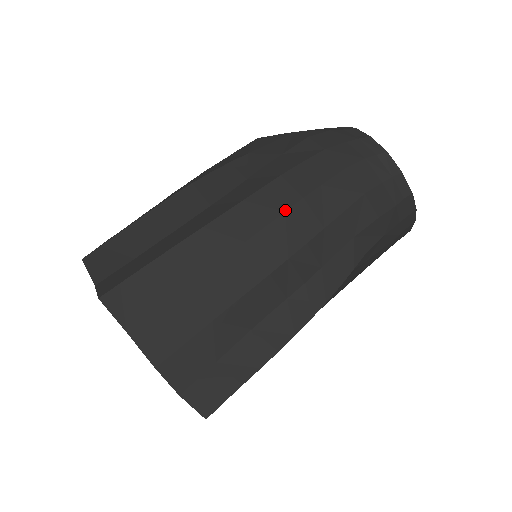
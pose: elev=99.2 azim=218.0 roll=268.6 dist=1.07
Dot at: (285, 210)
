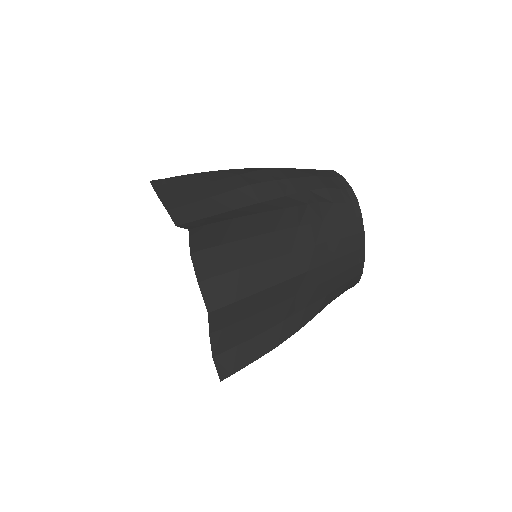
Dot at: (265, 169)
